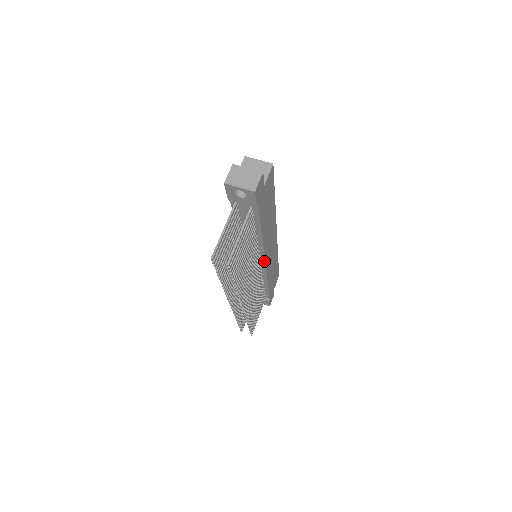
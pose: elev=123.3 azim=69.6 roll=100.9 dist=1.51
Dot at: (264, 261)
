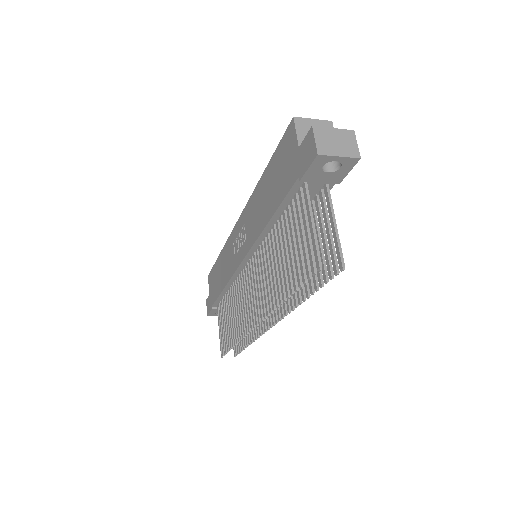
Dot at: occluded
